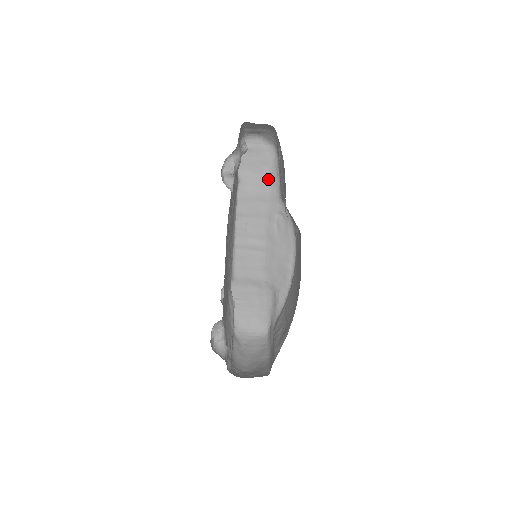
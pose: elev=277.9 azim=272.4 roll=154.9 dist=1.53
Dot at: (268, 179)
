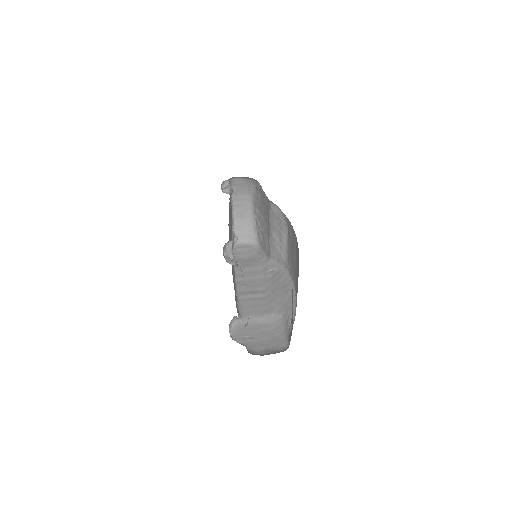
Dot at: (257, 259)
